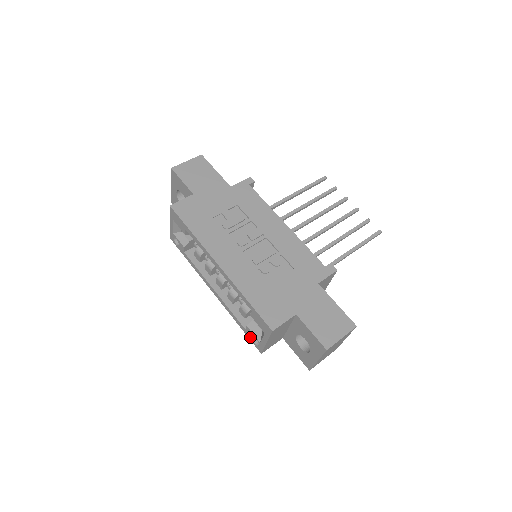
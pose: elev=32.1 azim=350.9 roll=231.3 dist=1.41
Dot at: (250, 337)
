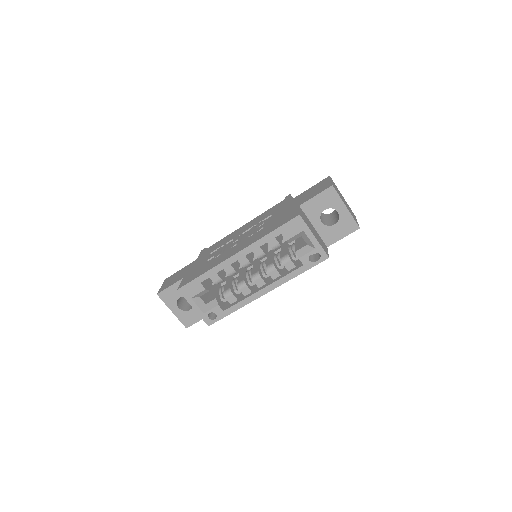
Dot at: (311, 263)
